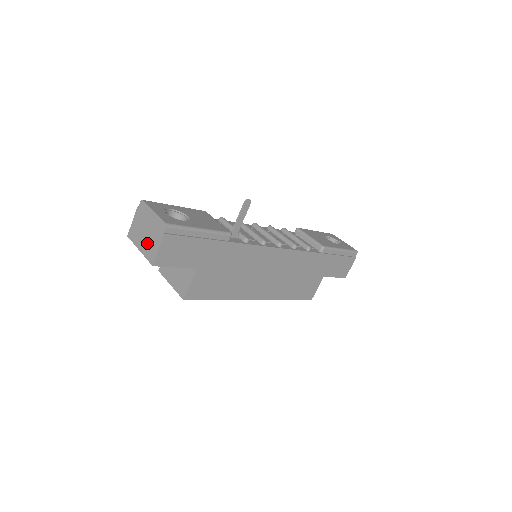
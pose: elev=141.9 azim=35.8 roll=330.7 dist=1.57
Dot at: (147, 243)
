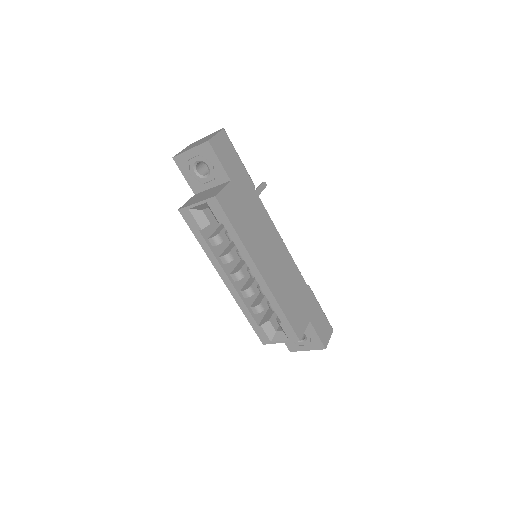
Dot at: (200, 142)
